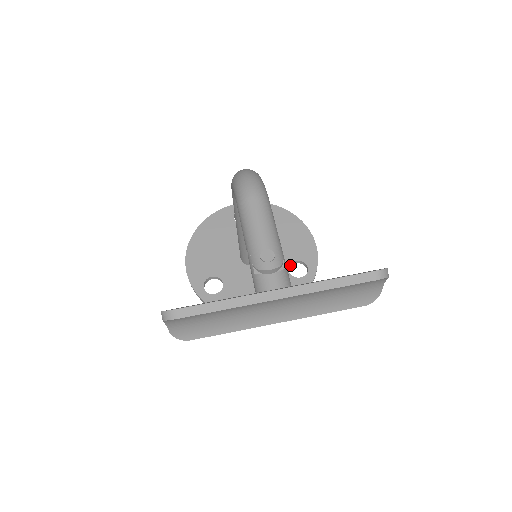
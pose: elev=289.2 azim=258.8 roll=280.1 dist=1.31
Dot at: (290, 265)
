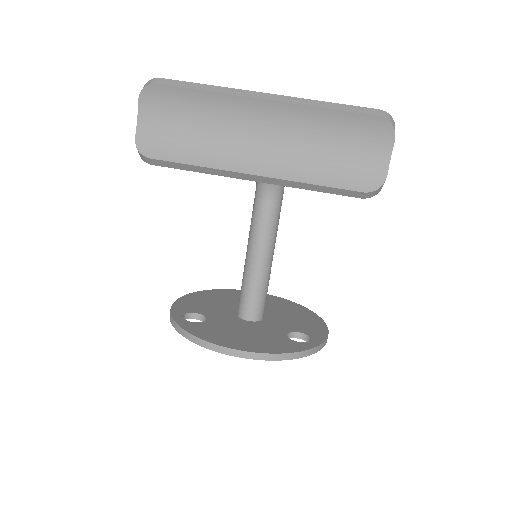
Dot at: (291, 336)
